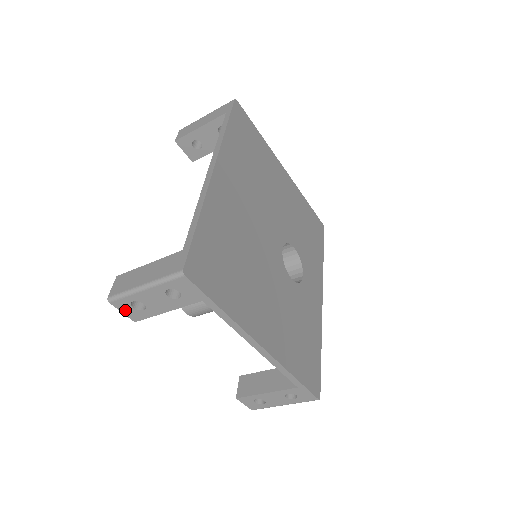
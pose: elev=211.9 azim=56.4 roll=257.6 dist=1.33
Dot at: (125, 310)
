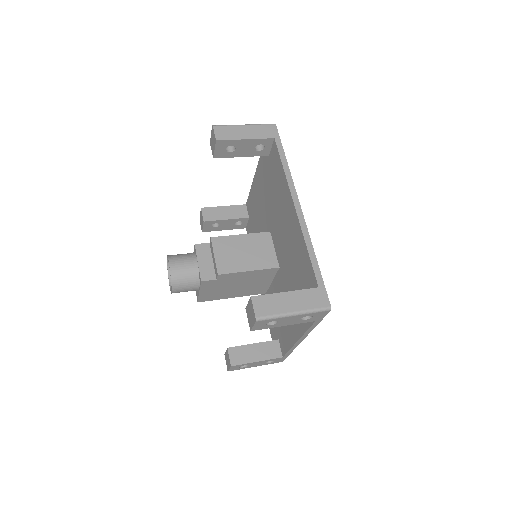
Dot at: (258, 325)
